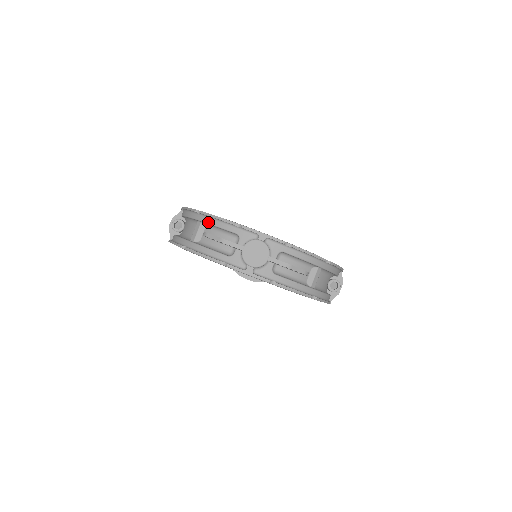
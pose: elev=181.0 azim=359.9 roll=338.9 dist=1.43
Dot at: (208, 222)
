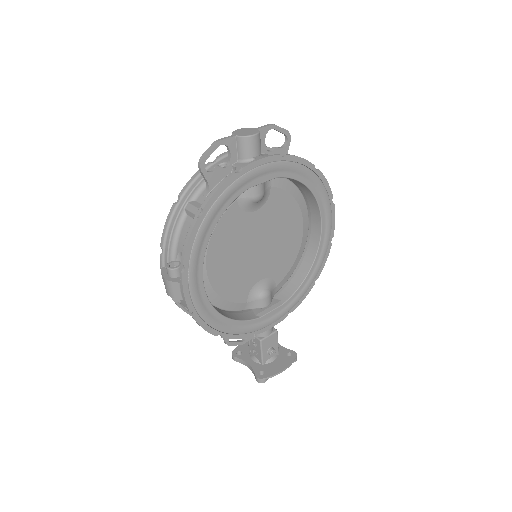
Dot at: (192, 188)
